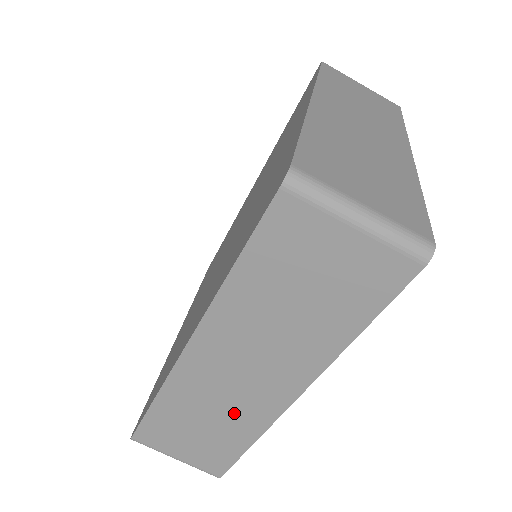
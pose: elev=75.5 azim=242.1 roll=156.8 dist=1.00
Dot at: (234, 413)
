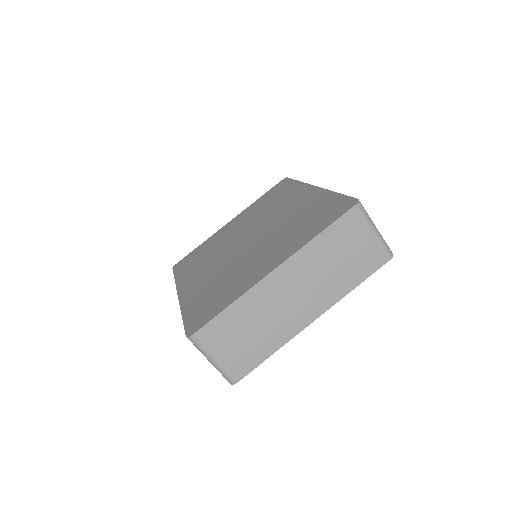
Dot at: occluded
